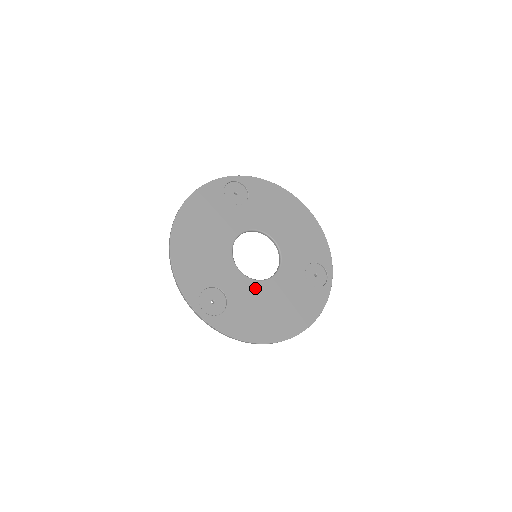
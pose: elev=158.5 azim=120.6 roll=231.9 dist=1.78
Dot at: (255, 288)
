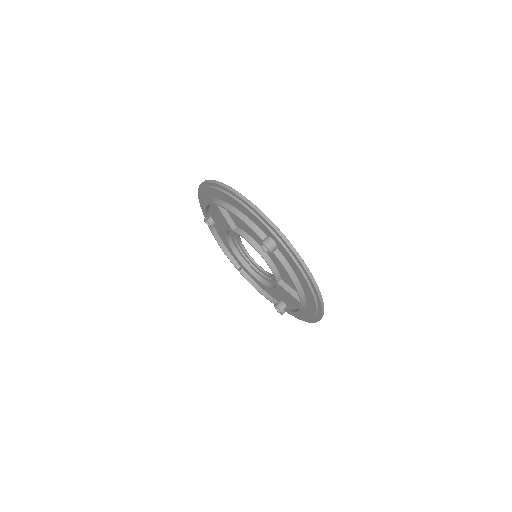
Dot at: occluded
